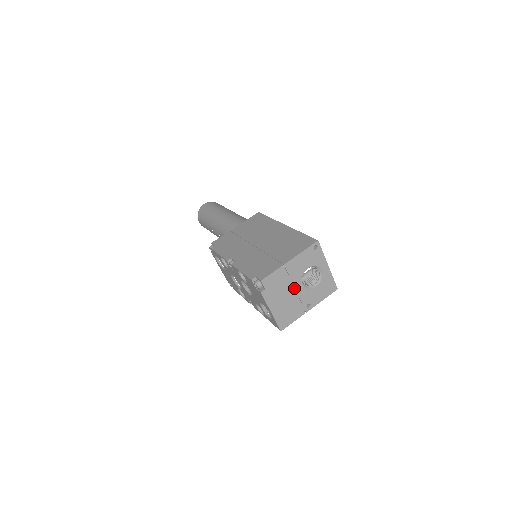
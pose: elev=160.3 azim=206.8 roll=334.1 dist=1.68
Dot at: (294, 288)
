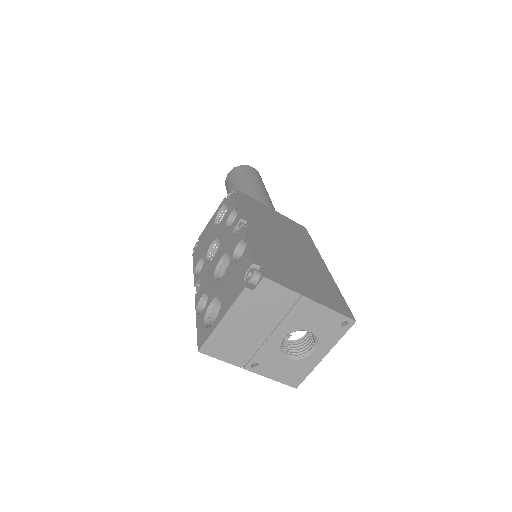
Dot at: (272, 330)
